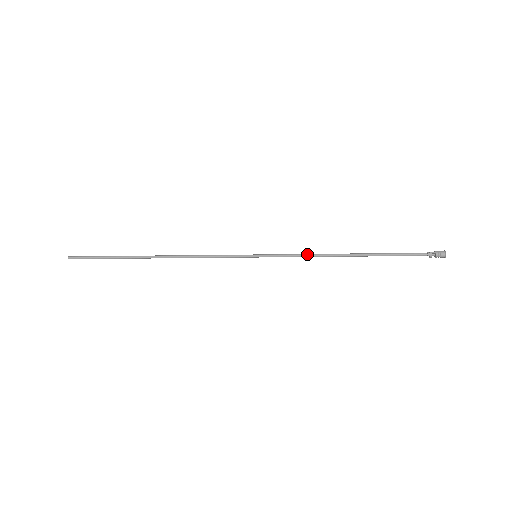
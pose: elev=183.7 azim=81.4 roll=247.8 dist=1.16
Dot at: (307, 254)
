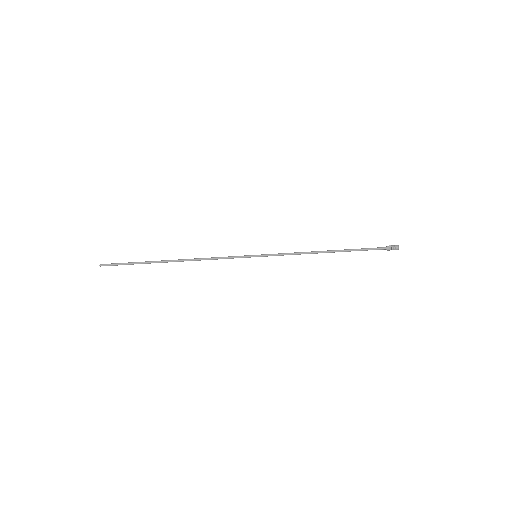
Dot at: (296, 252)
